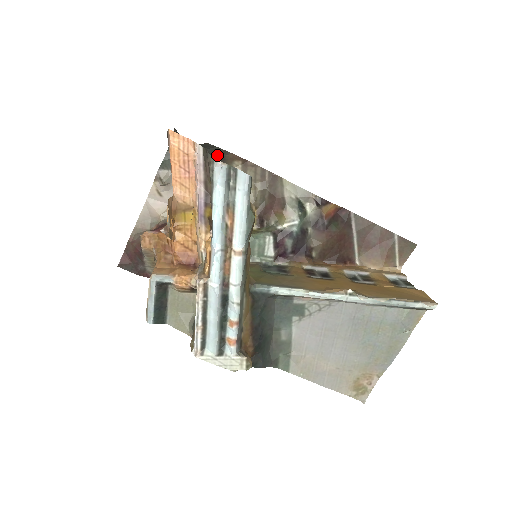
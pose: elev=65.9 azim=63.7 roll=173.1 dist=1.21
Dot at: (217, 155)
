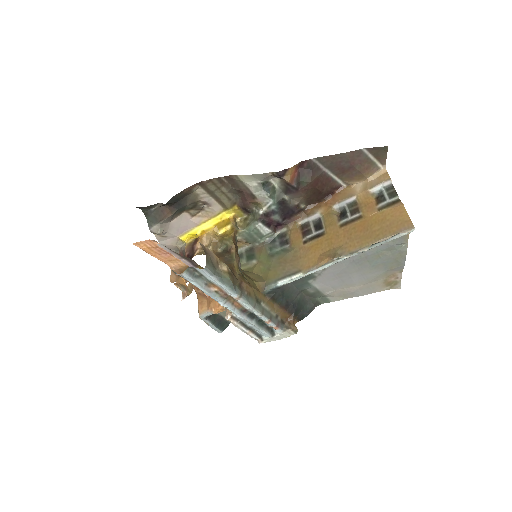
Dot at: (177, 198)
